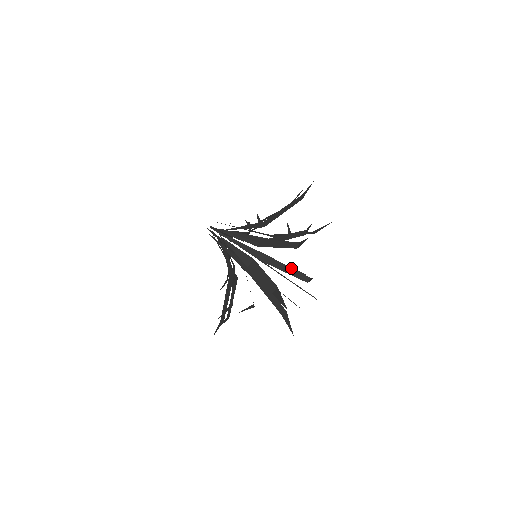
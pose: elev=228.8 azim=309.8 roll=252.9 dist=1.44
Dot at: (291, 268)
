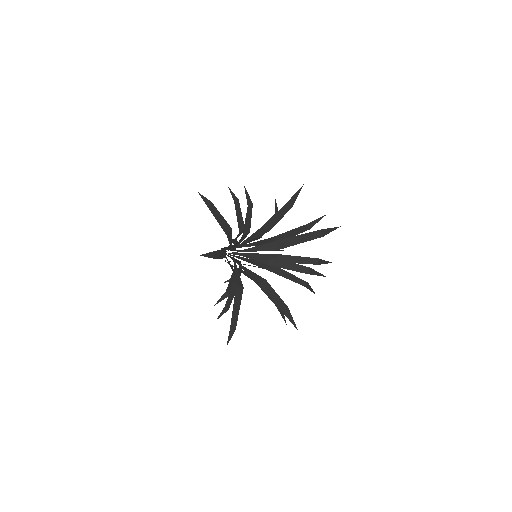
Dot at: (292, 275)
